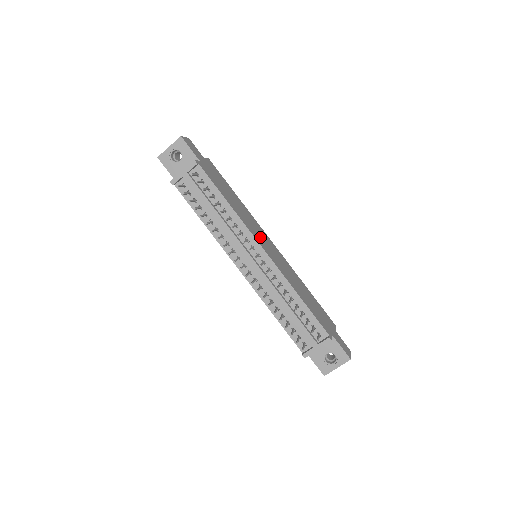
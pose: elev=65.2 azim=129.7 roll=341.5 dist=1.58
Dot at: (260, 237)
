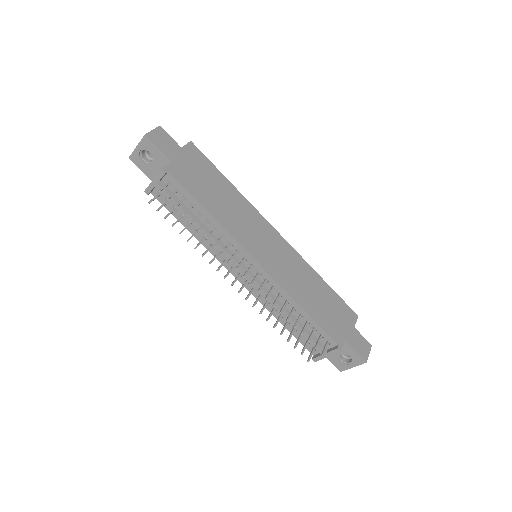
Dot at: (255, 240)
